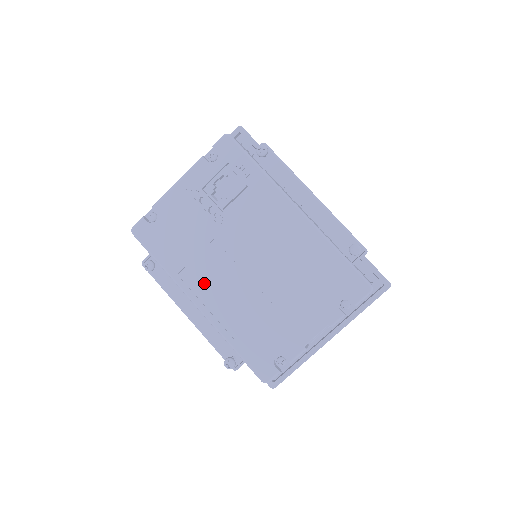
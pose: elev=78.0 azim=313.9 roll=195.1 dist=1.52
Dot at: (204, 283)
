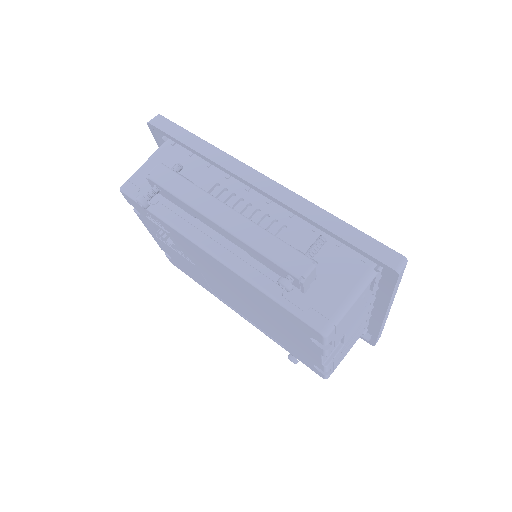
Dot at: (229, 303)
